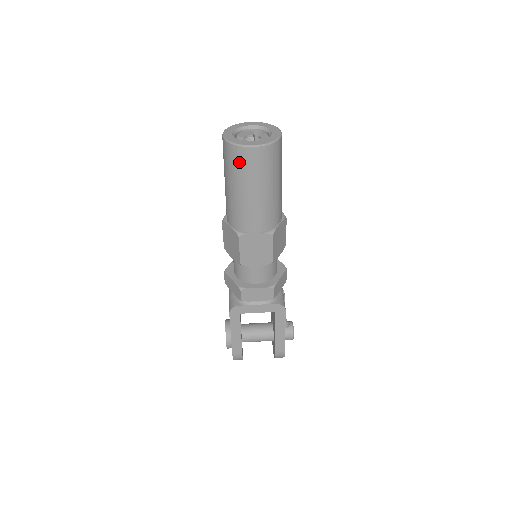
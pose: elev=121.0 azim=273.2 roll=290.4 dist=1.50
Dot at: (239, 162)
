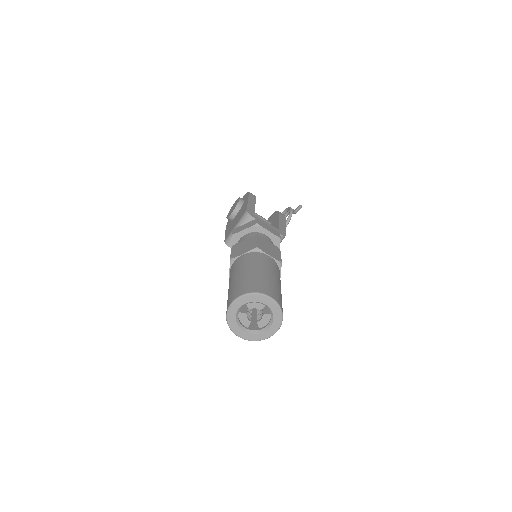
Dot at: occluded
